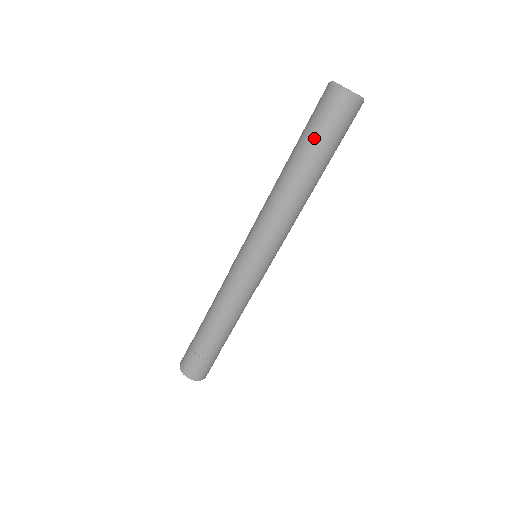
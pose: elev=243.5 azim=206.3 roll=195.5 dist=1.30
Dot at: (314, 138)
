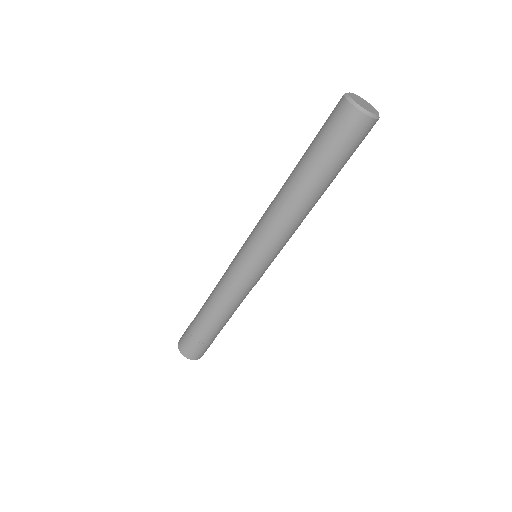
Dot at: (314, 145)
